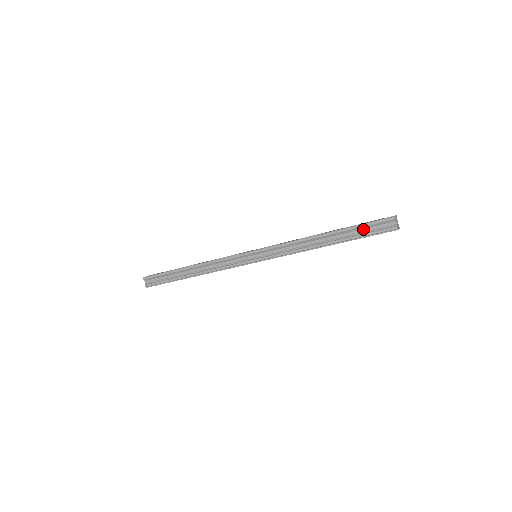
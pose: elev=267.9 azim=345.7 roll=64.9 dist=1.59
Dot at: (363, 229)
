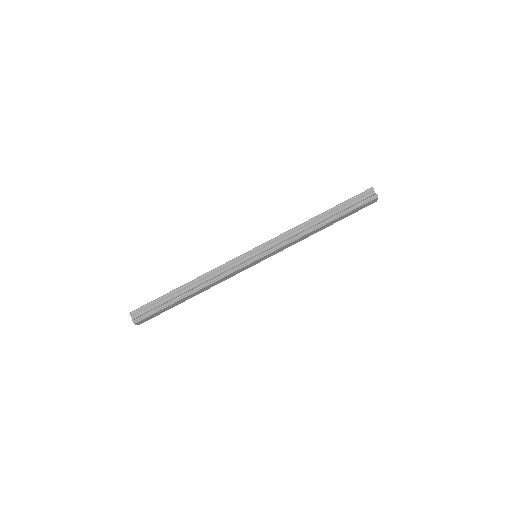
Dot at: (350, 204)
